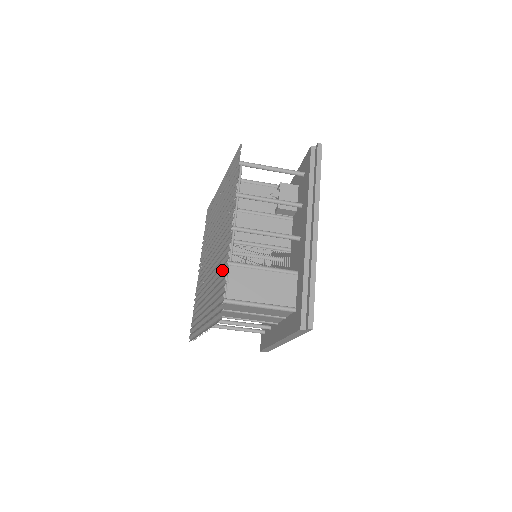
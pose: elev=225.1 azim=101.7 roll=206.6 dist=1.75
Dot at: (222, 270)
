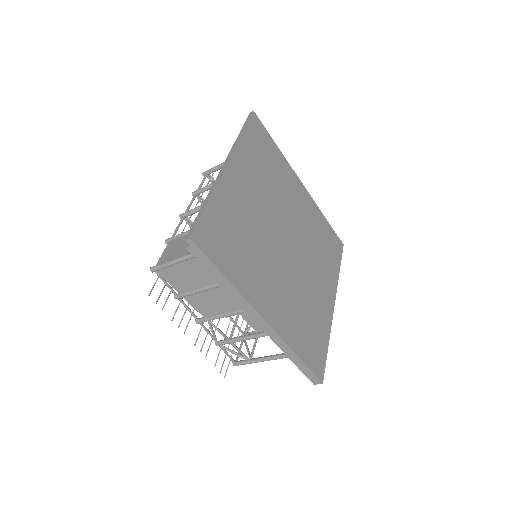
Dot at: occluded
